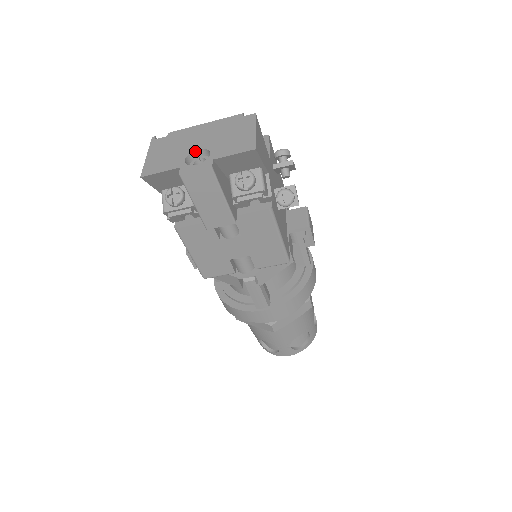
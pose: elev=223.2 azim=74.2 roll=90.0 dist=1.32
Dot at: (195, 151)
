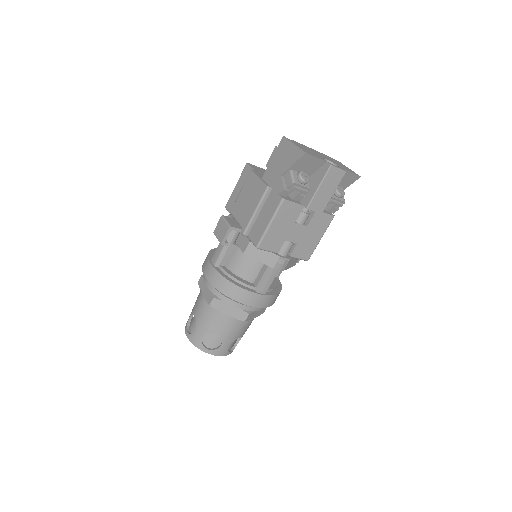
Dot at: (325, 159)
